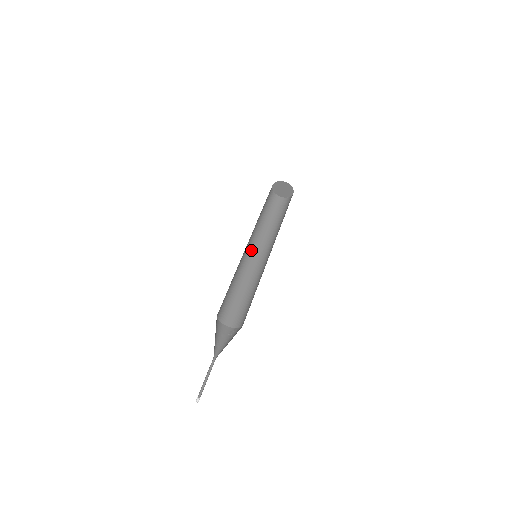
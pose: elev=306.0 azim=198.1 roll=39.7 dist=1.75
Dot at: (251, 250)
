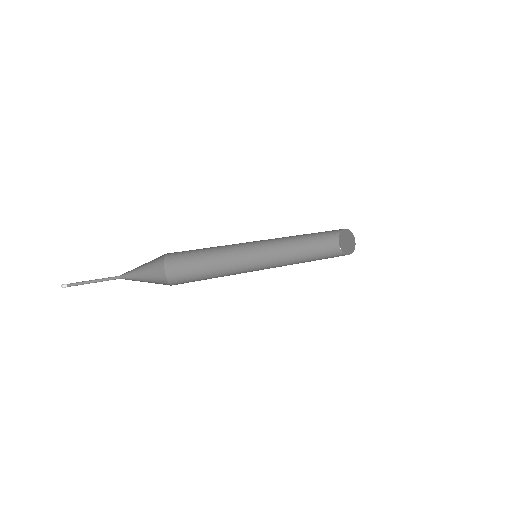
Dot at: (265, 264)
